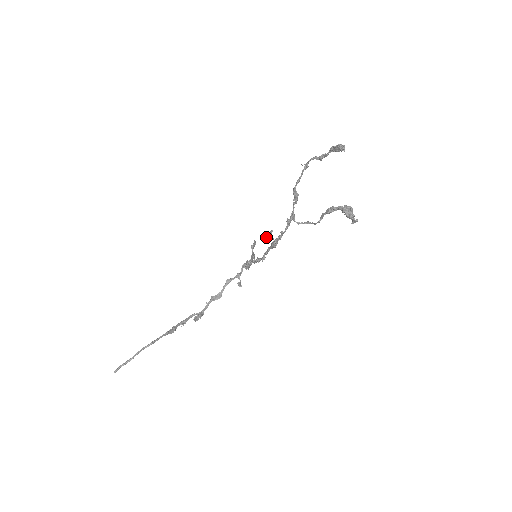
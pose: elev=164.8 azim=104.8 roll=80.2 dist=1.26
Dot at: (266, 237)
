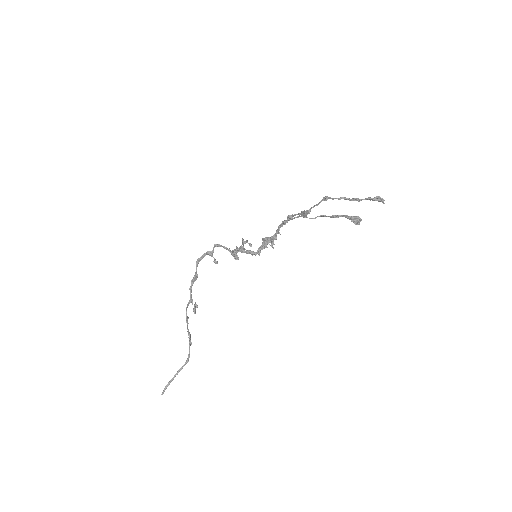
Dot at: occluded
